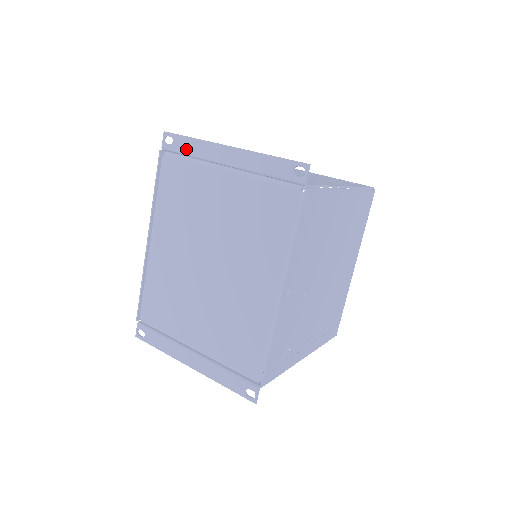
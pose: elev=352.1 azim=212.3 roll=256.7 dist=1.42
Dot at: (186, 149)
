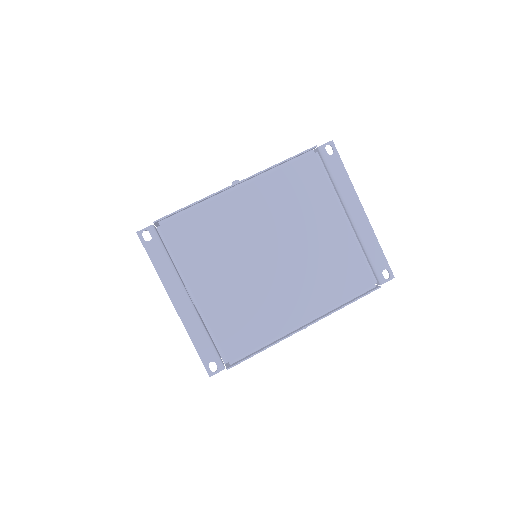
Dot at: (336, 172)
